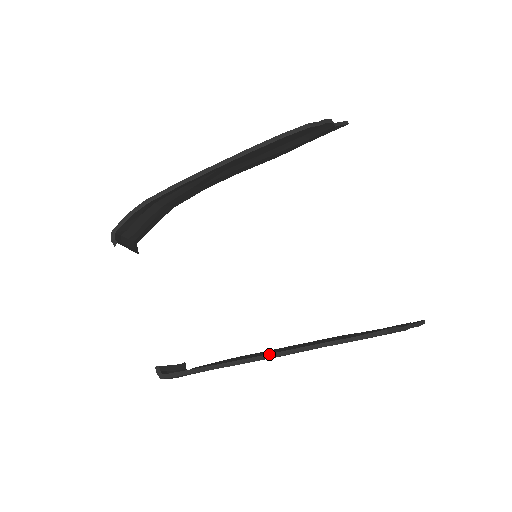
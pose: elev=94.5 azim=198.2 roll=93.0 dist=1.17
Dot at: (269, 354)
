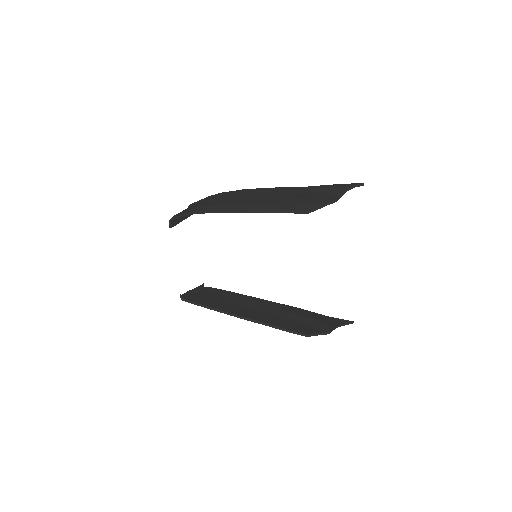
Dot at: (240, 316)
